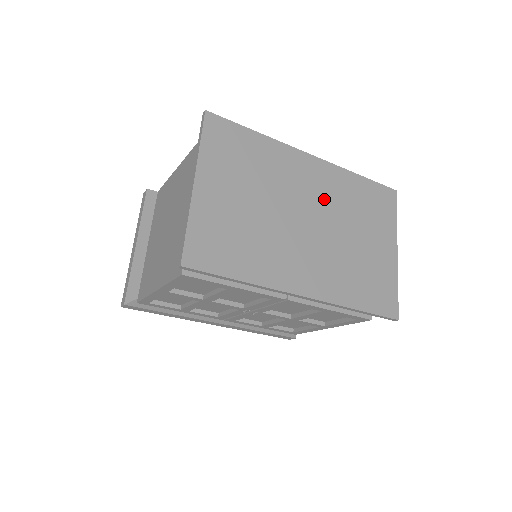
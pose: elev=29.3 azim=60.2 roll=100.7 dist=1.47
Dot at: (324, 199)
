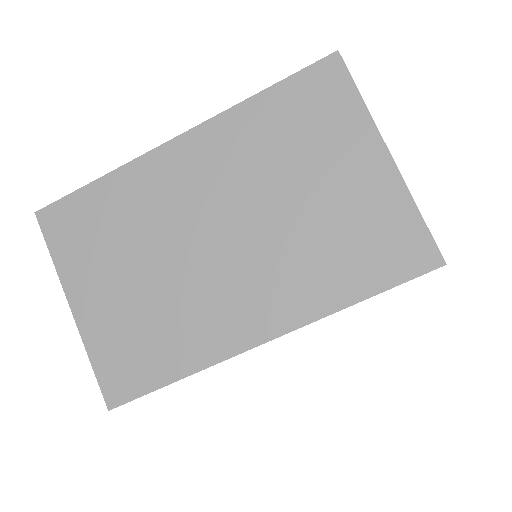
Dot at: (226, 183)
